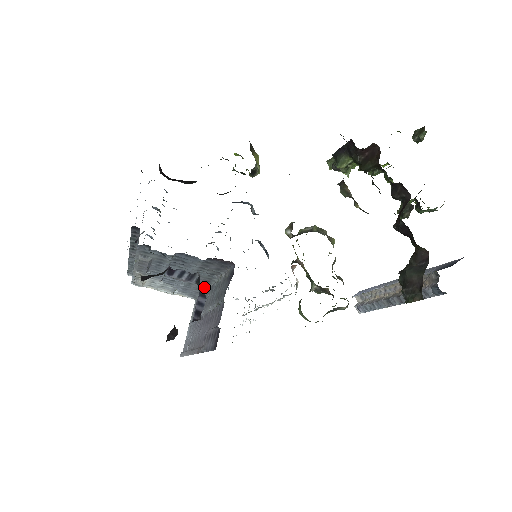
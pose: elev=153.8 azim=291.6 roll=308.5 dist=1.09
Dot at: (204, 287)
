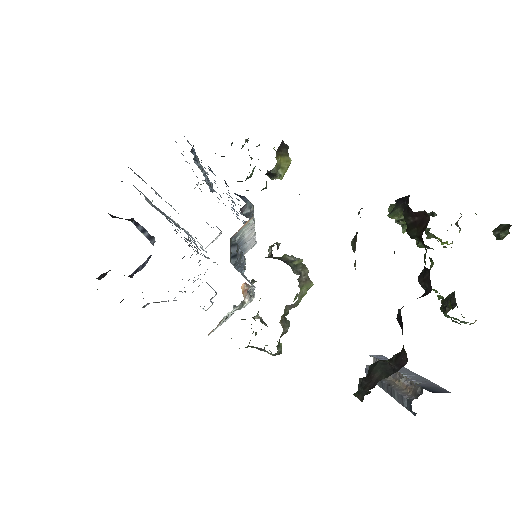
Dot at: occluded
